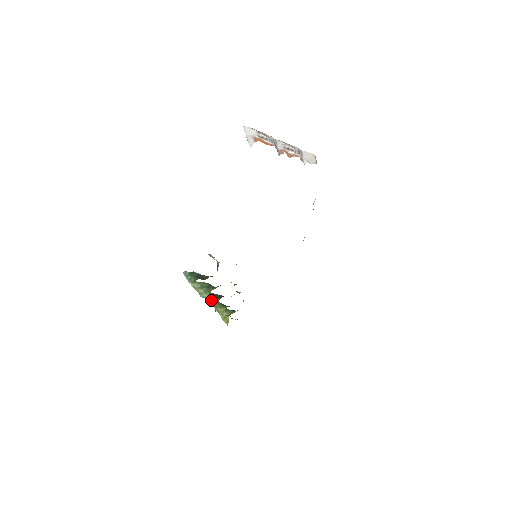
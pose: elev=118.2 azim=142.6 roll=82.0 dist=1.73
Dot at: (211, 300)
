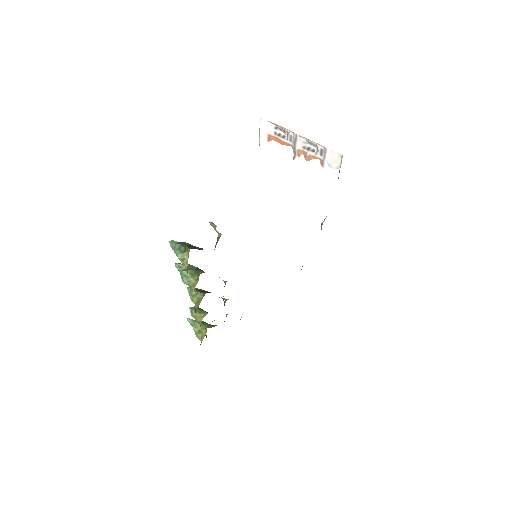
Dot at: (193, 295)
